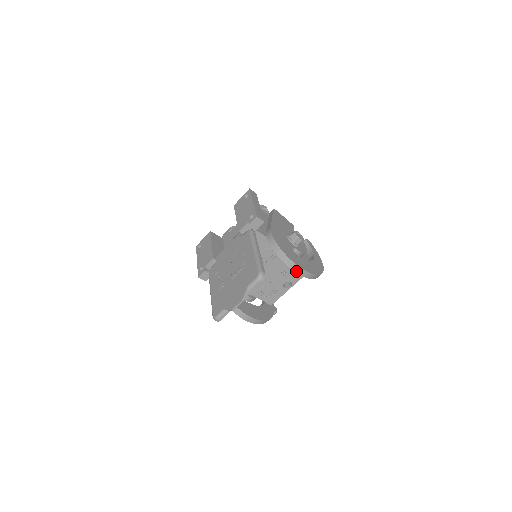
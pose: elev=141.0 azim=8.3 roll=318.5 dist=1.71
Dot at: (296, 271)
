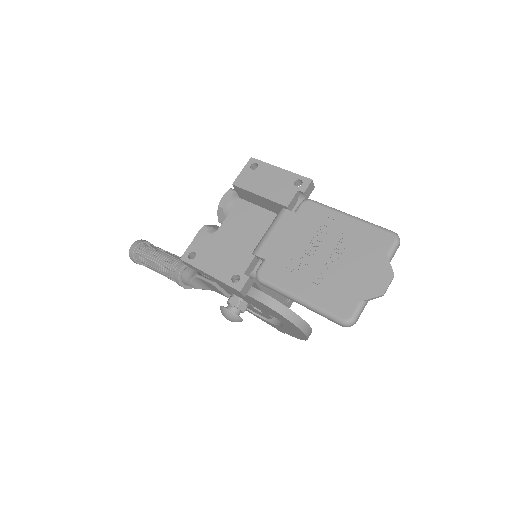
Dot at: occluded
